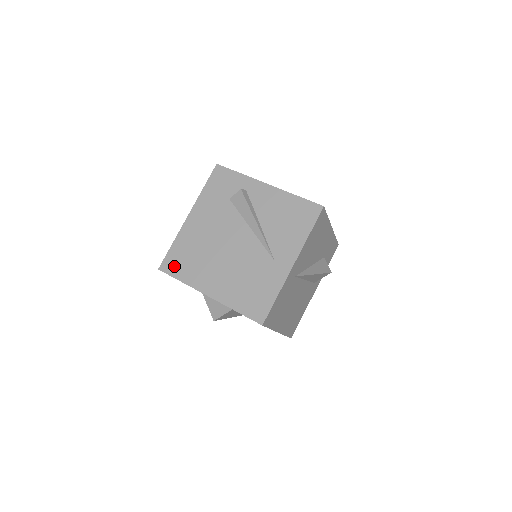
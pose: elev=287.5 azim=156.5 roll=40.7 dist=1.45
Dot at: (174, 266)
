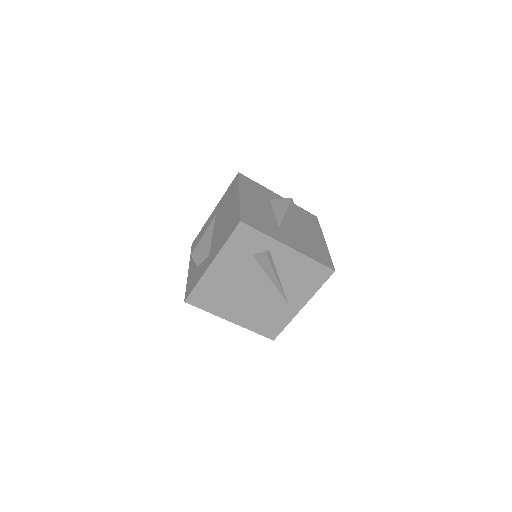
Dot at: (200, 301)
